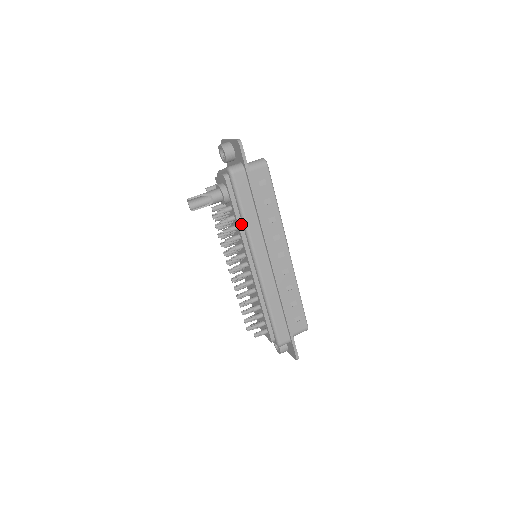
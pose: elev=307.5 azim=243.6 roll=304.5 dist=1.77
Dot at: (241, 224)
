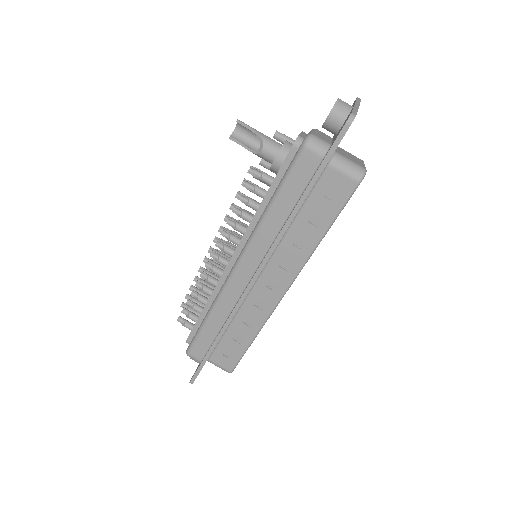
Dot at: (263, 210)
